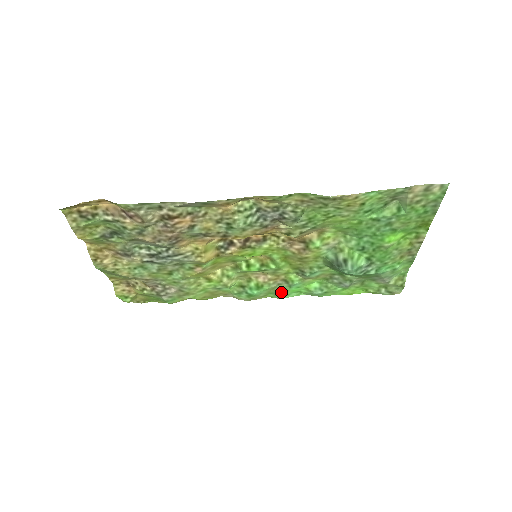
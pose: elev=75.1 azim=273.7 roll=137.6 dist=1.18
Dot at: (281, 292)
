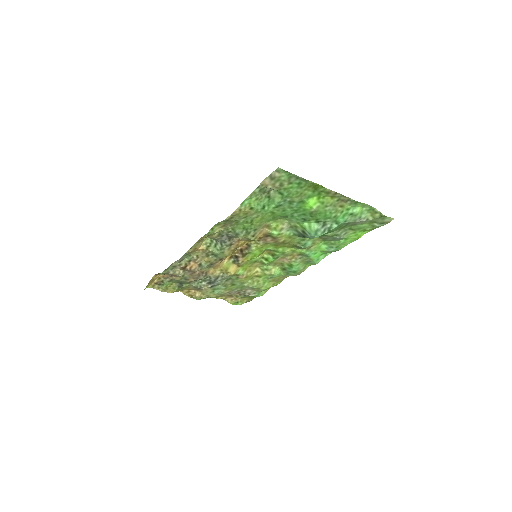
Dot at: (310, 261)
